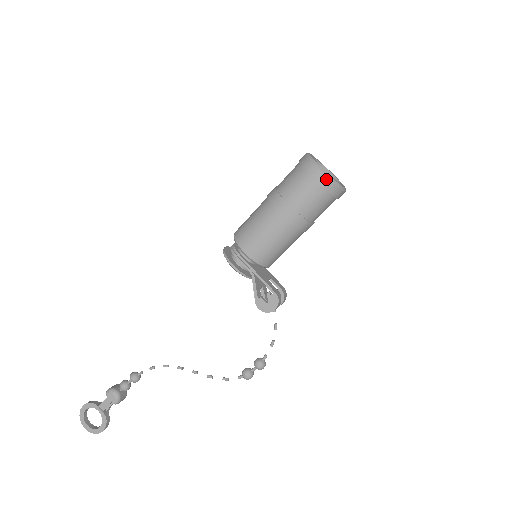
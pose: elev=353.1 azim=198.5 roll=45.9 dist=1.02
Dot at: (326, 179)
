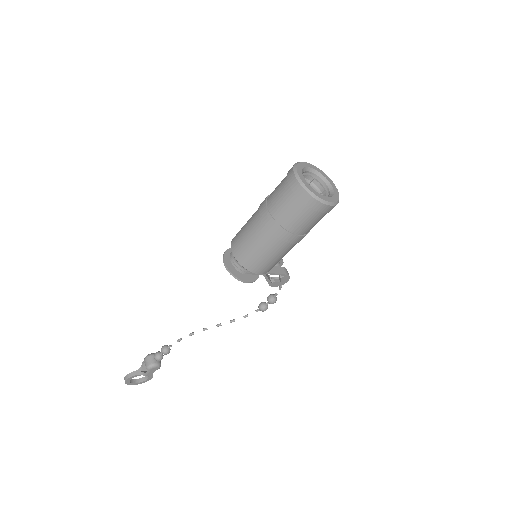
Dot at: (332, 207)
